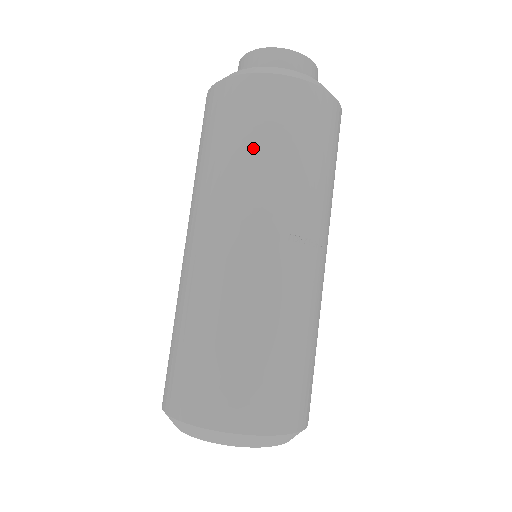
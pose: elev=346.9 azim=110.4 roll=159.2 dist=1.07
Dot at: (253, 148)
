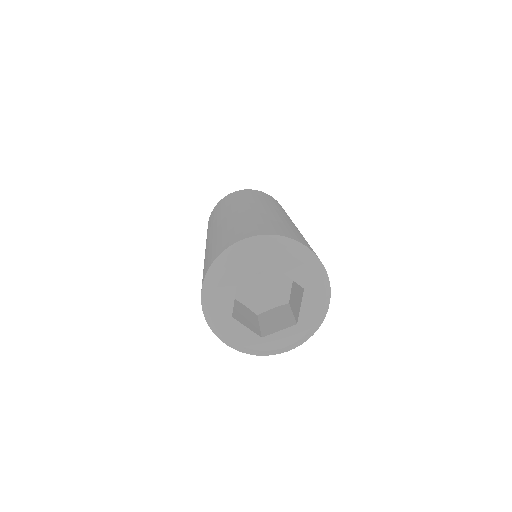
Dot at: (265, 198)
